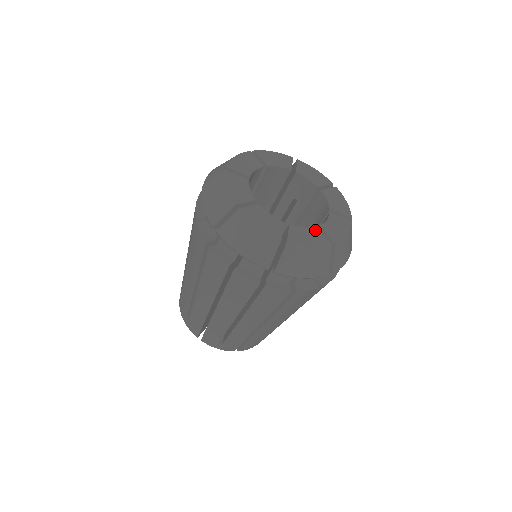
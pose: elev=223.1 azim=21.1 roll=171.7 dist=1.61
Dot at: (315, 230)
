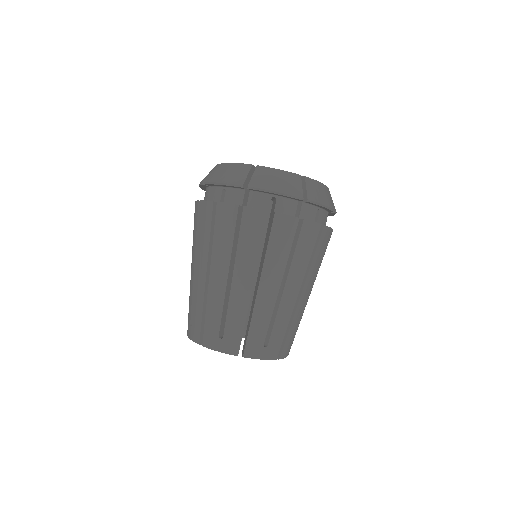
Dot at: occluded
